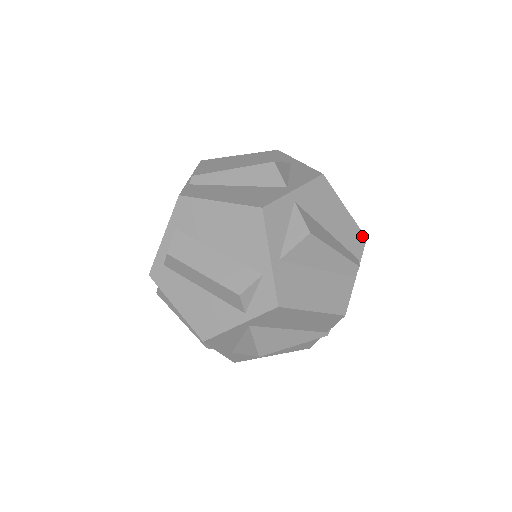
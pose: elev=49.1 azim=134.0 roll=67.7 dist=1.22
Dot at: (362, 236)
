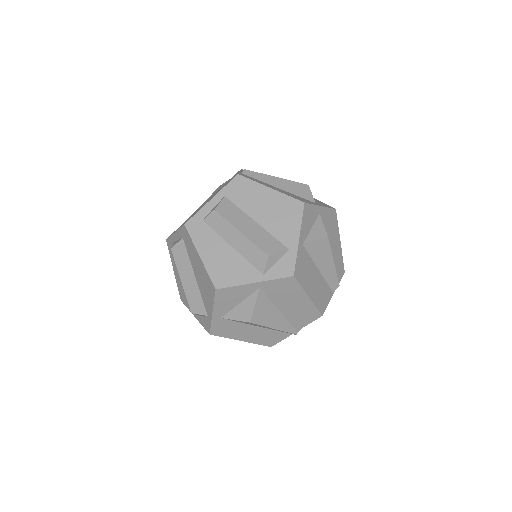
Dot at: (343, 268)
